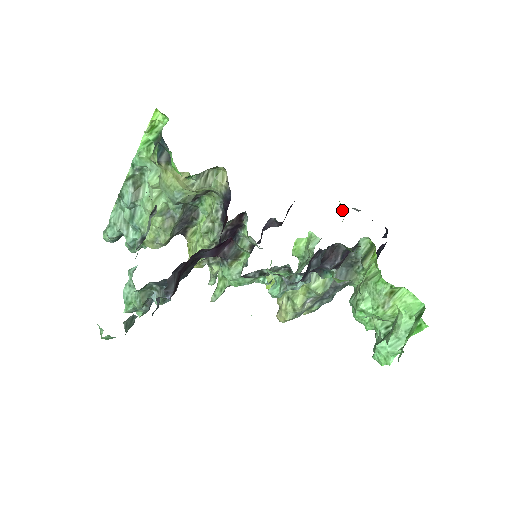
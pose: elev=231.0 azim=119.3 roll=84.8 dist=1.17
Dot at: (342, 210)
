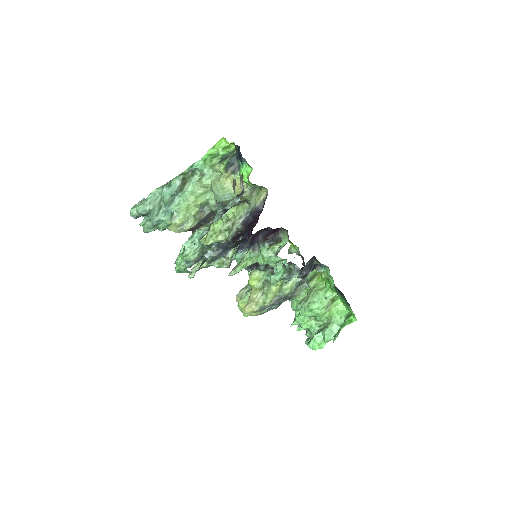
Dot at: (292, 250)
